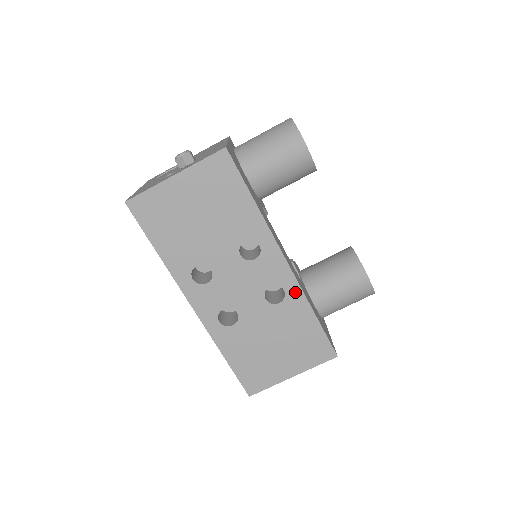
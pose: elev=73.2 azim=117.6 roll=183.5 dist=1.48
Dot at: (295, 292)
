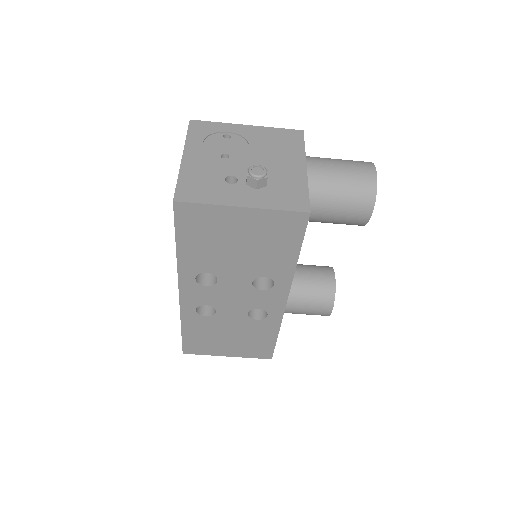
Dot at: (275, 319)
